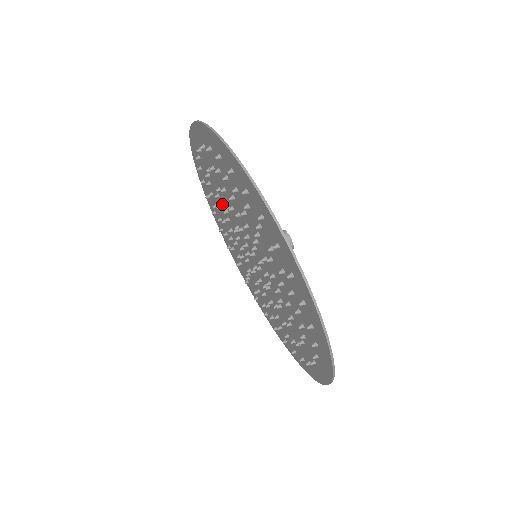
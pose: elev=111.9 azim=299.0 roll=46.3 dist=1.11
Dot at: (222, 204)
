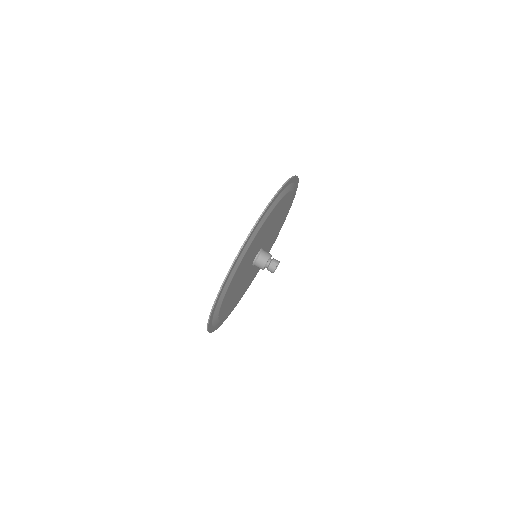
Dot at: occluded
